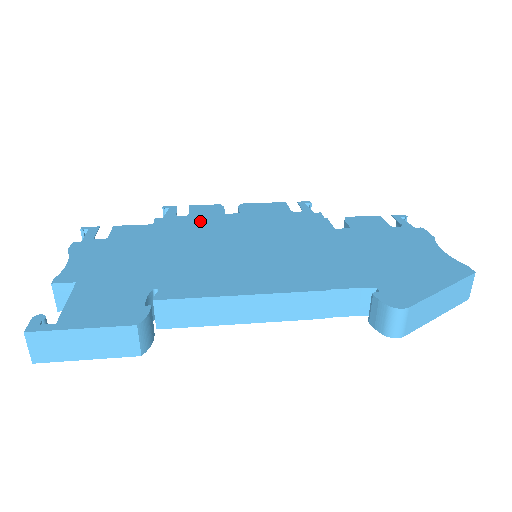
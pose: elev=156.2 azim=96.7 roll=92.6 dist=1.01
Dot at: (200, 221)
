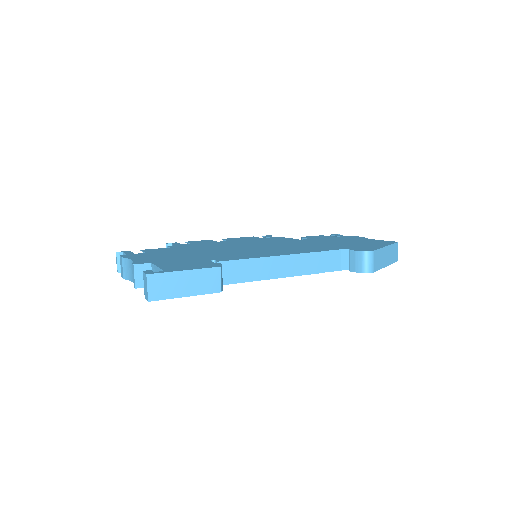
Dot at: (204, 244)
